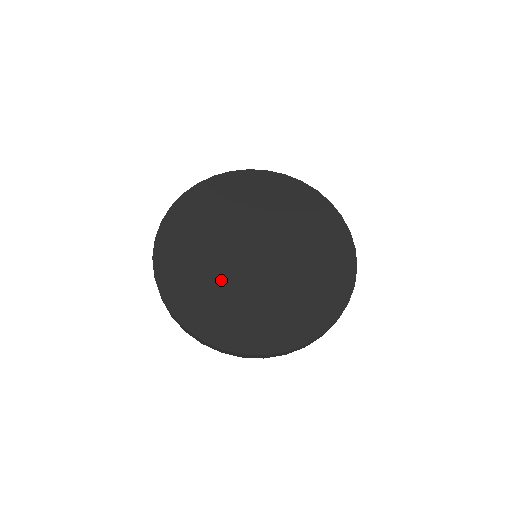
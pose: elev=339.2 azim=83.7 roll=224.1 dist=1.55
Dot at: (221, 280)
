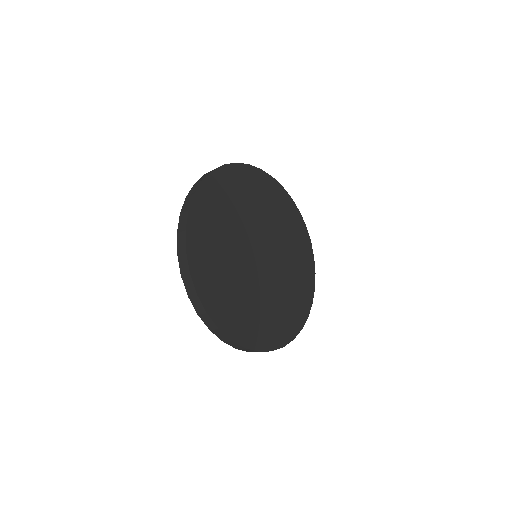
Dot at: (233, 264)
